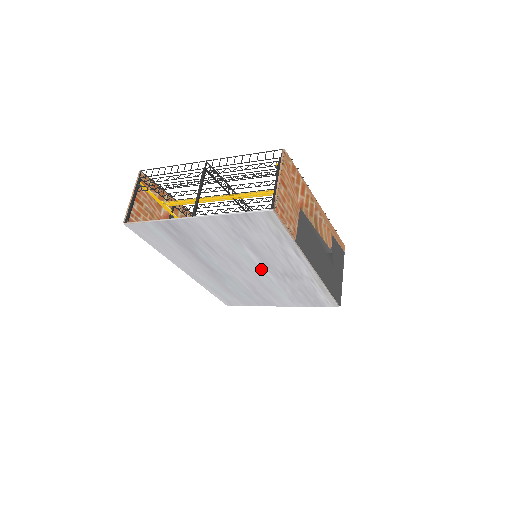
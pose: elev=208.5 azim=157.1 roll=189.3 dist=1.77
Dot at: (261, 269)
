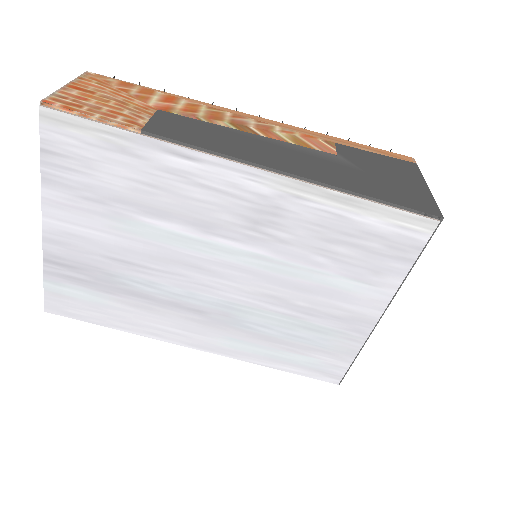
Dot at: (222, 246)
